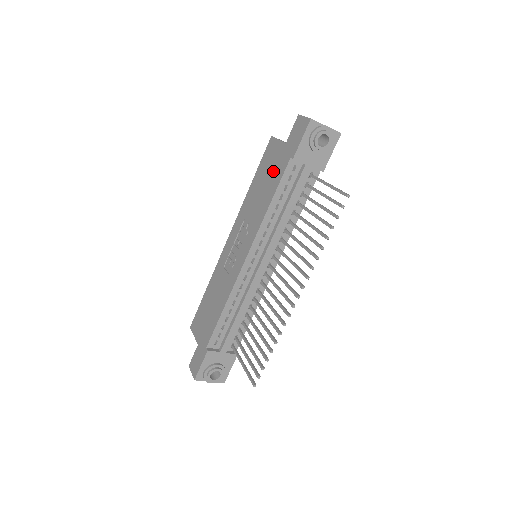
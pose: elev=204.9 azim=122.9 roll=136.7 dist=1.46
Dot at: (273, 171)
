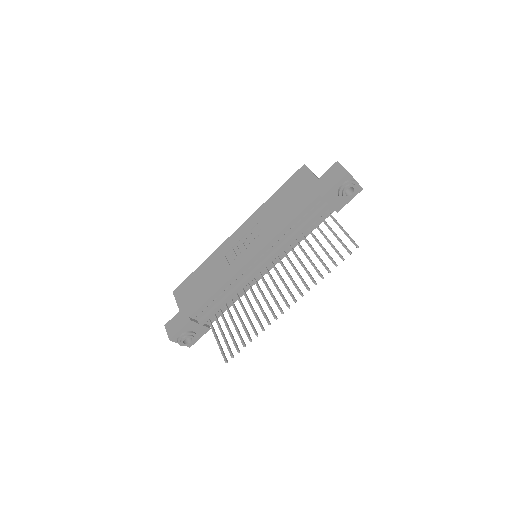
Dot at: (299, 197)
